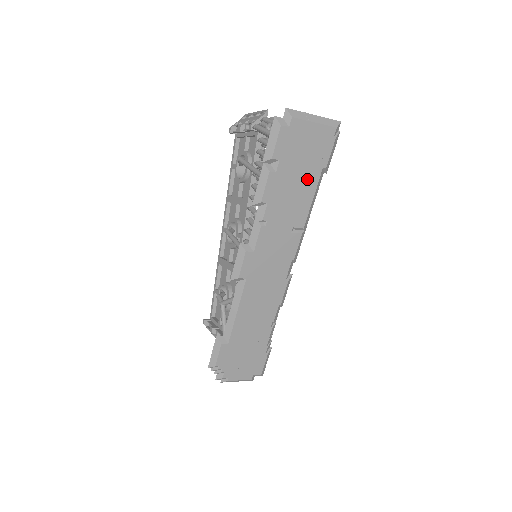
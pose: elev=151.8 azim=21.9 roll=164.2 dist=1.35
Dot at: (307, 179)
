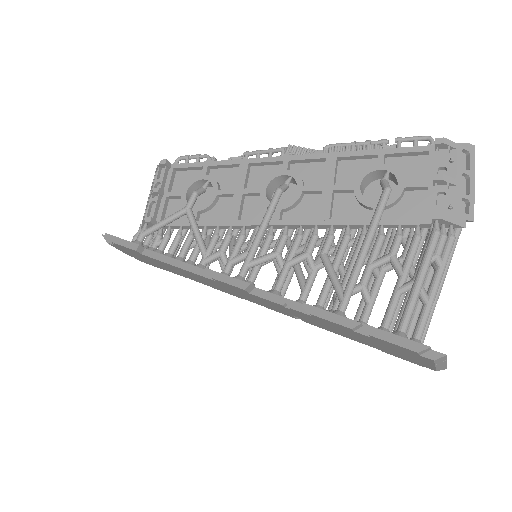
Dot at: (361, 340)
